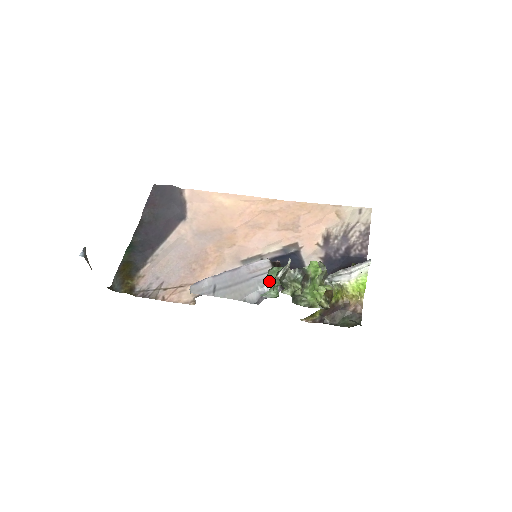
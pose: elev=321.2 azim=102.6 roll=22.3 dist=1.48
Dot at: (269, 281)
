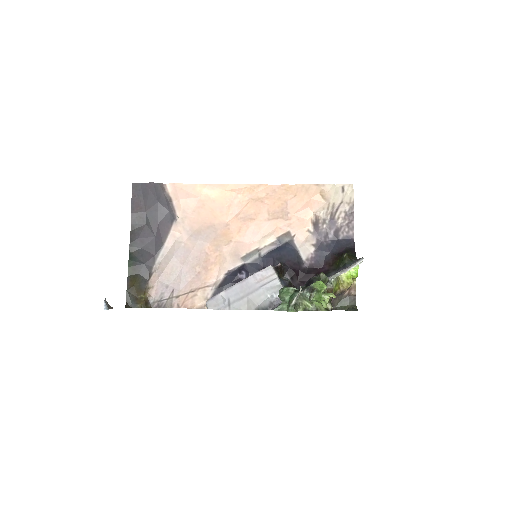
Dot at: (281, 299)
